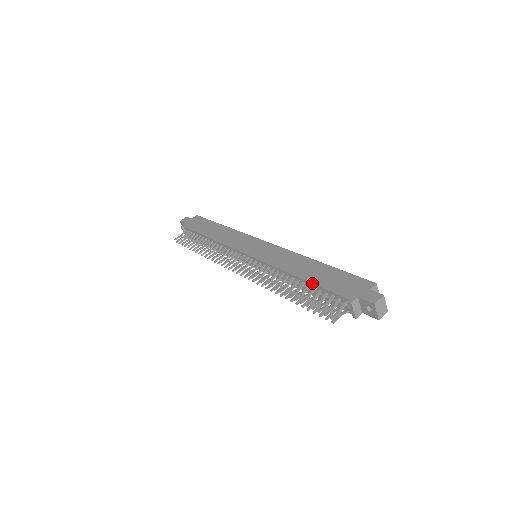
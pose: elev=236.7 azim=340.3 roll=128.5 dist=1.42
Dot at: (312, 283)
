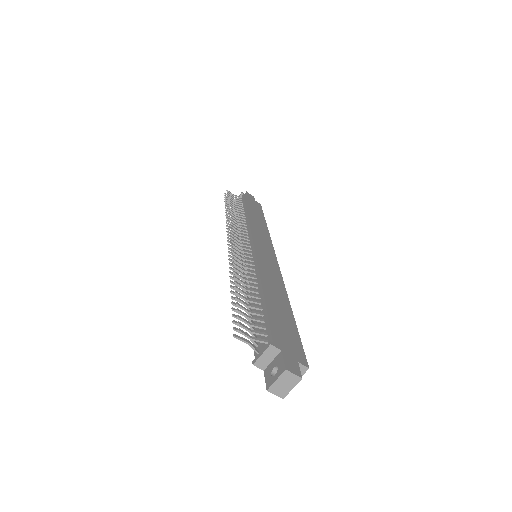
Dot at: (266, 302)
